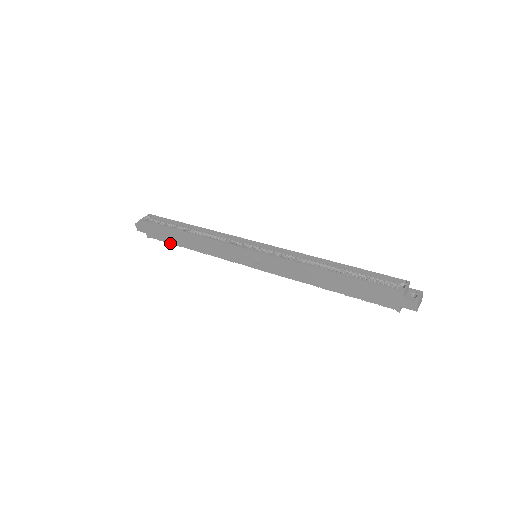
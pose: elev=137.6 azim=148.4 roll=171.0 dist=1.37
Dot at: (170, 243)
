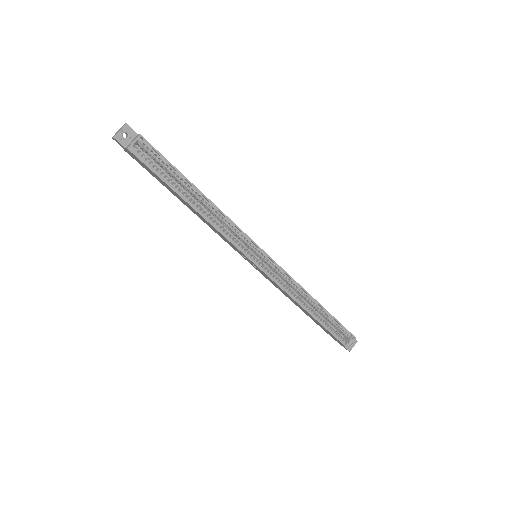
Dot at: (159, 181)
